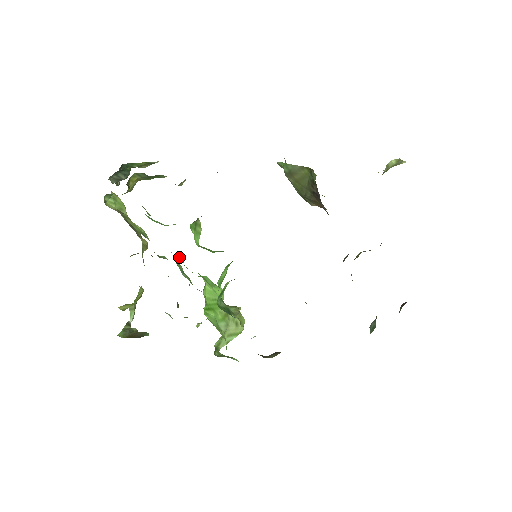
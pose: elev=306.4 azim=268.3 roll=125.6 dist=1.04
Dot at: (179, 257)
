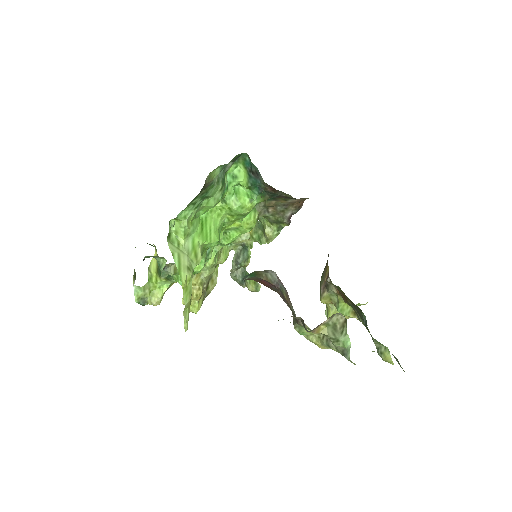
Dot at: (224, 231)
